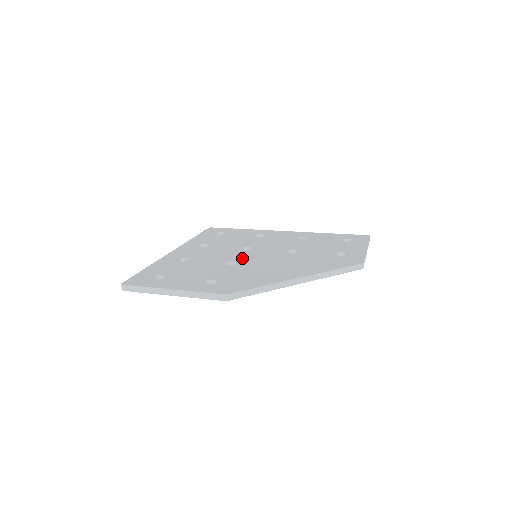
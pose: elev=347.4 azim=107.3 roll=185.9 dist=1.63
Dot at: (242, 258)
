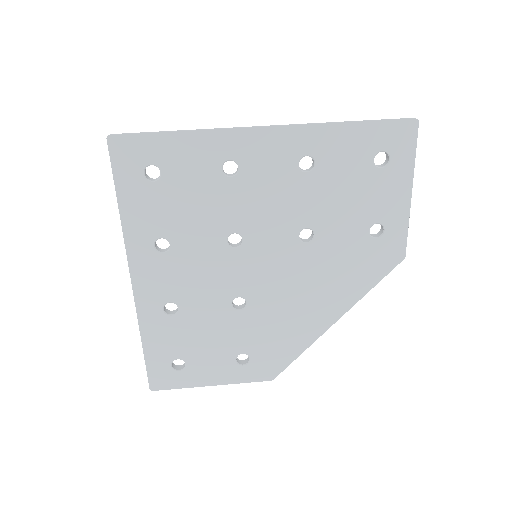
Dot at: (246, 284)
